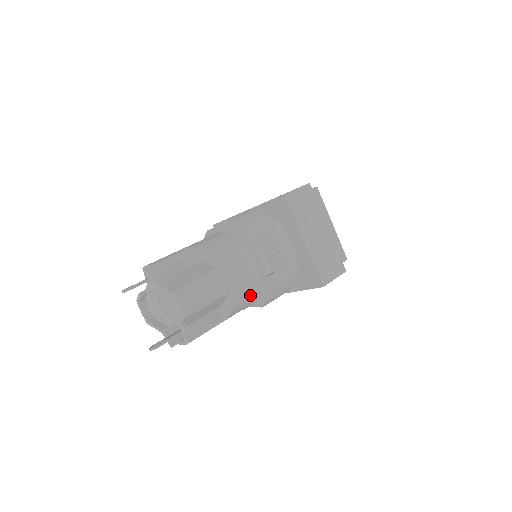
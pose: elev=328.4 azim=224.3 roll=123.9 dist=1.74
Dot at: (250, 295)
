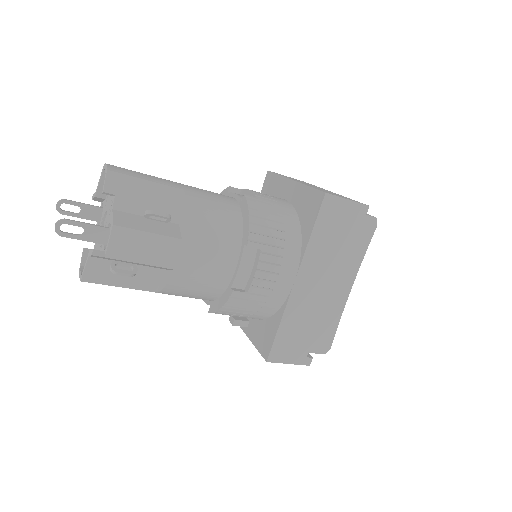
Dot at: (221, 214)
